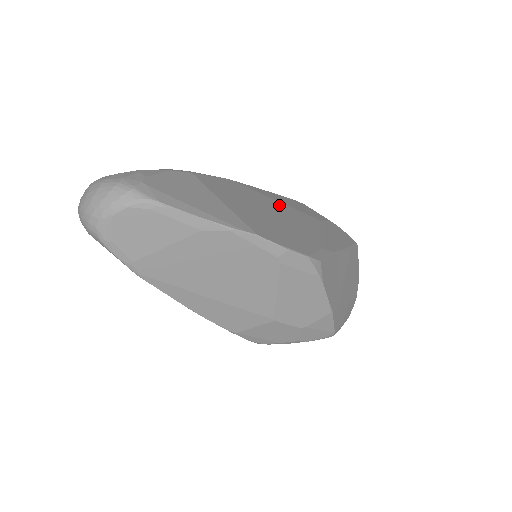
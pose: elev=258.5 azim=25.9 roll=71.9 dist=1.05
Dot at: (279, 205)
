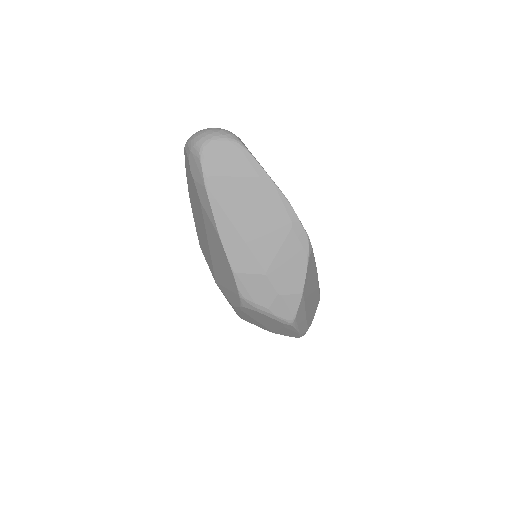
Dot at: occluded
